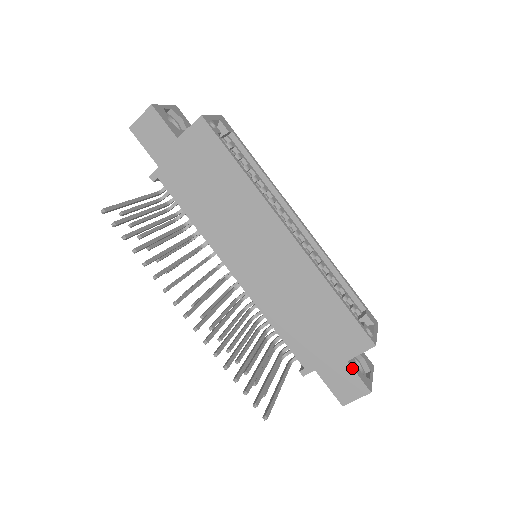
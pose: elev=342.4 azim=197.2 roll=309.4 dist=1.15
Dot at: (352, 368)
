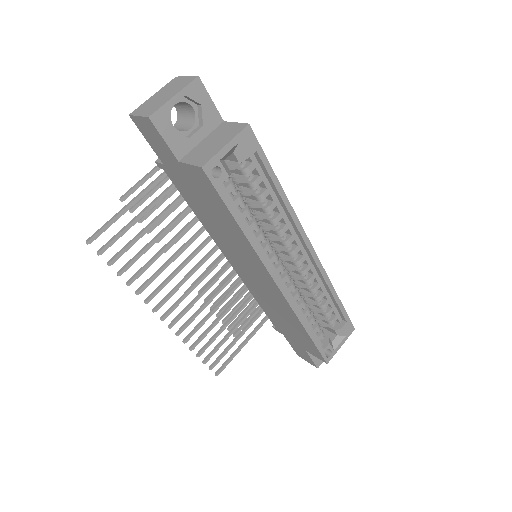
Dot at: (308, 354)
